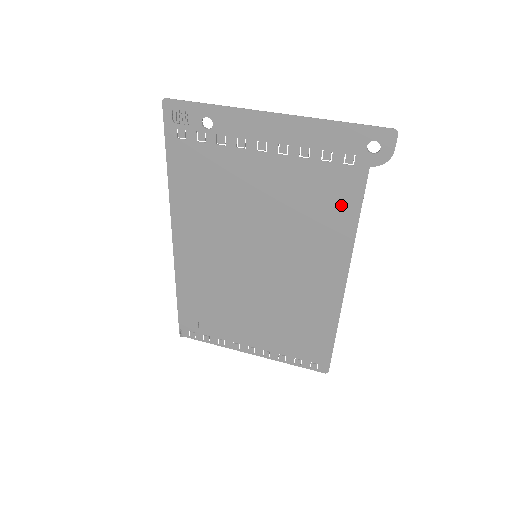
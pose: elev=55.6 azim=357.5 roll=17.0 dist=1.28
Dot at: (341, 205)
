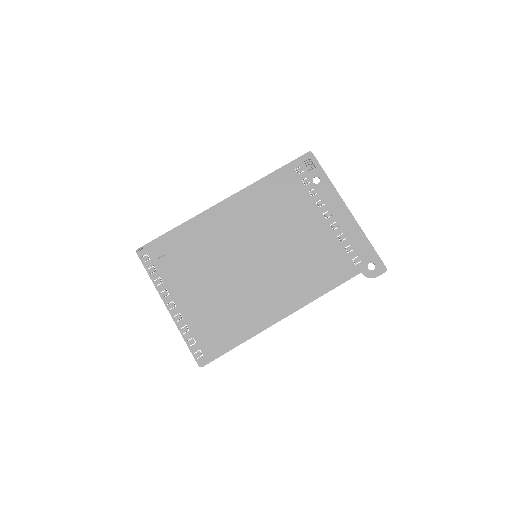
Dot at: (330, 276)
